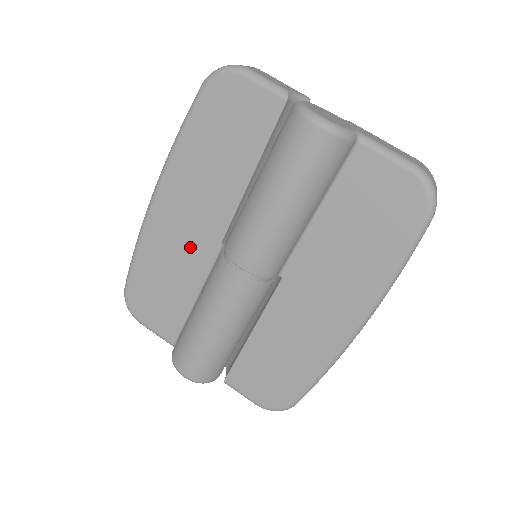
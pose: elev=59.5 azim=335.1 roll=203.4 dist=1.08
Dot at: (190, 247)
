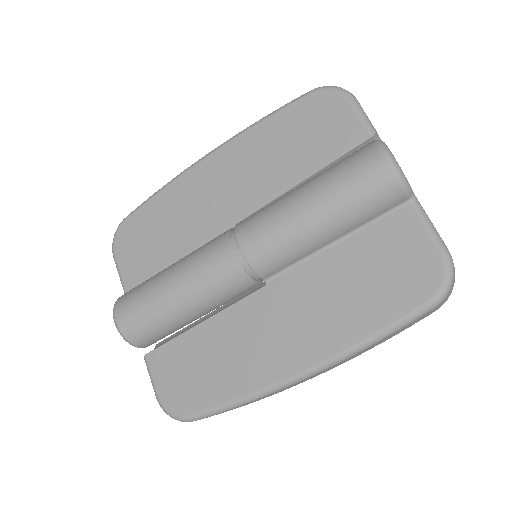
Dot at: (207, 213)
